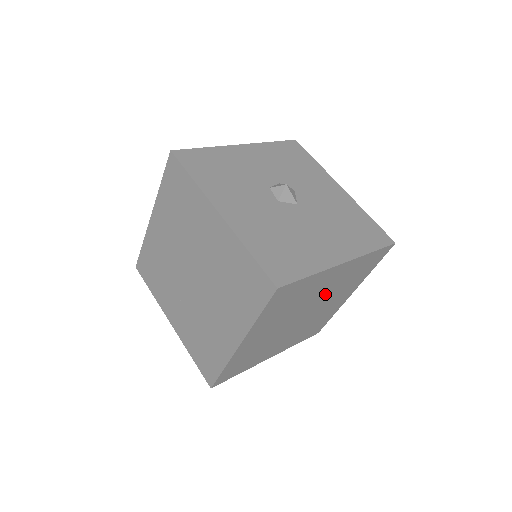
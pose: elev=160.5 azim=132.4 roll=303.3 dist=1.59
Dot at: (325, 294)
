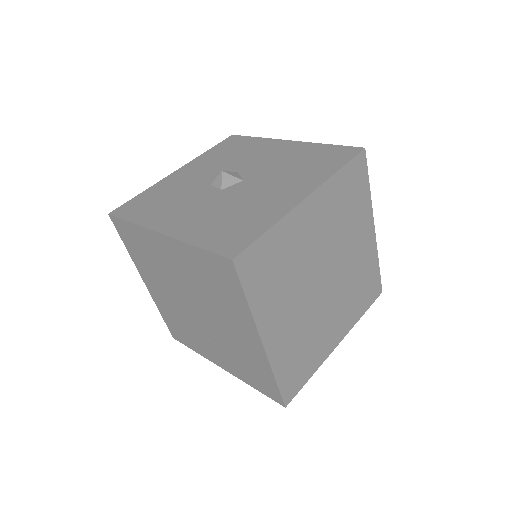
Dot at: (327, 243)
